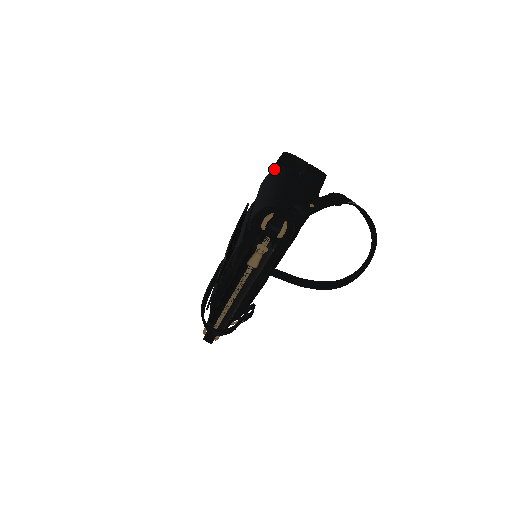
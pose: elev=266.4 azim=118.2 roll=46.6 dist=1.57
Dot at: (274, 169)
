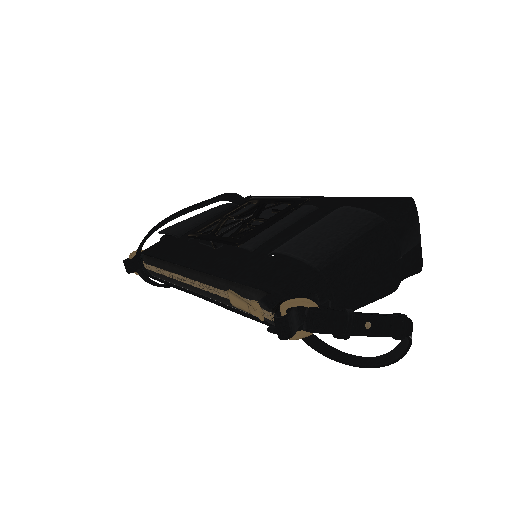
Dot at: (379, 216)
